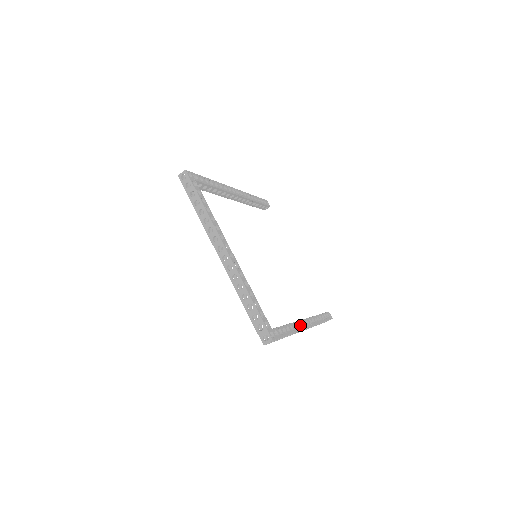
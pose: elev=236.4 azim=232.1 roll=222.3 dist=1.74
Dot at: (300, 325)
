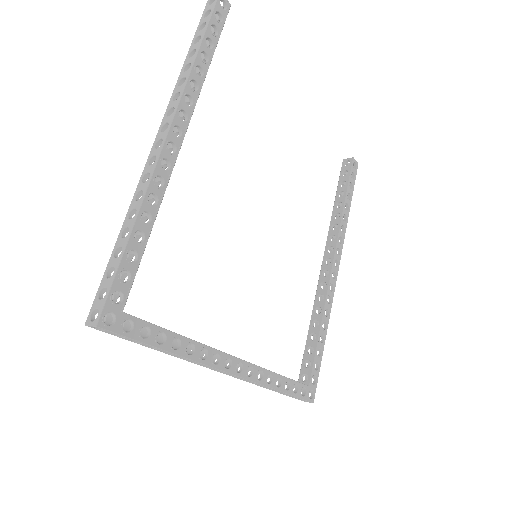
Dot at: (330, 293)
